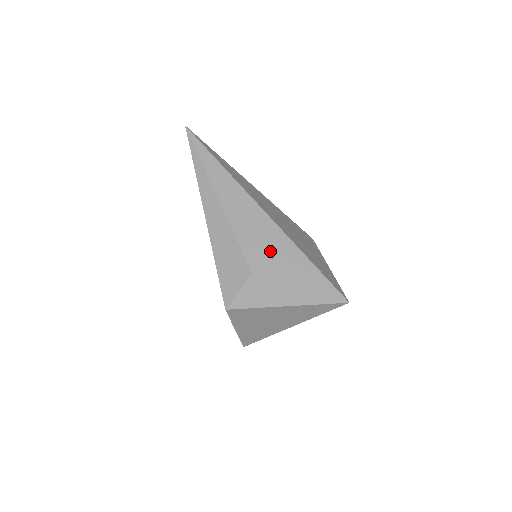
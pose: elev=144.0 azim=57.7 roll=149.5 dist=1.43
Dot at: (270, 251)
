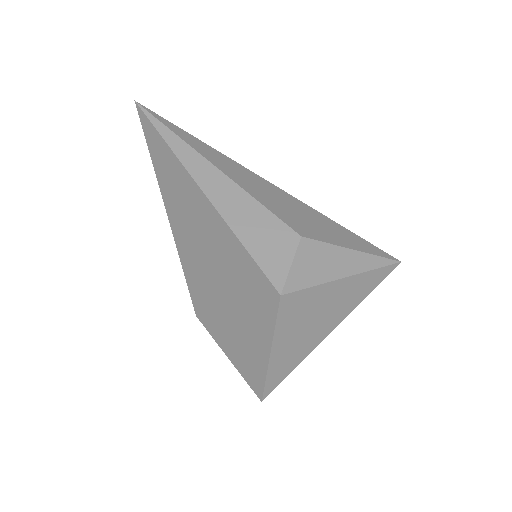
Dot at: (302, 216)
